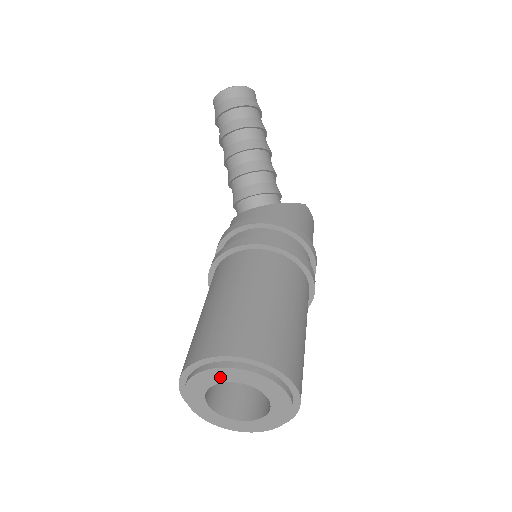
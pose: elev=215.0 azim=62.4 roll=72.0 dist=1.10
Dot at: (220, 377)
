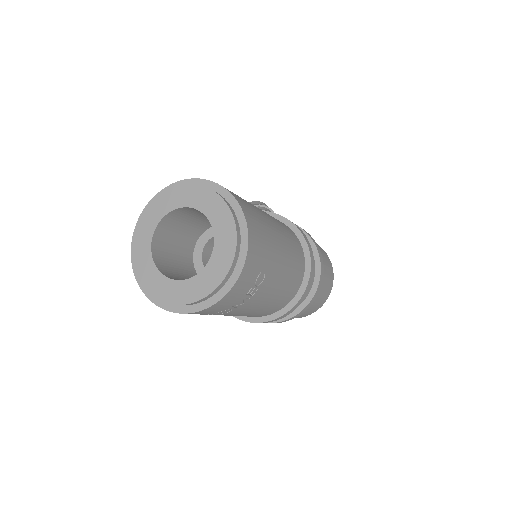
Dot at: (160, 210)
